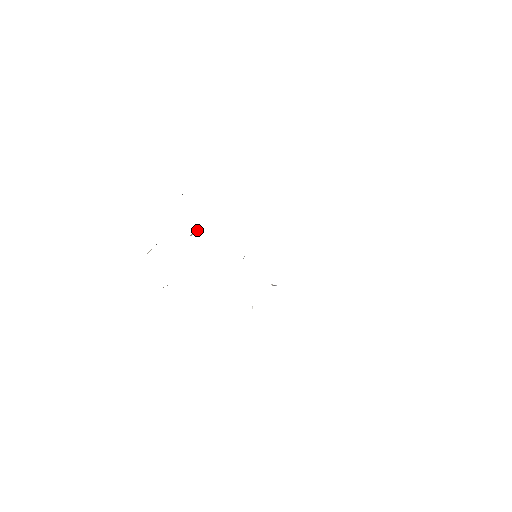
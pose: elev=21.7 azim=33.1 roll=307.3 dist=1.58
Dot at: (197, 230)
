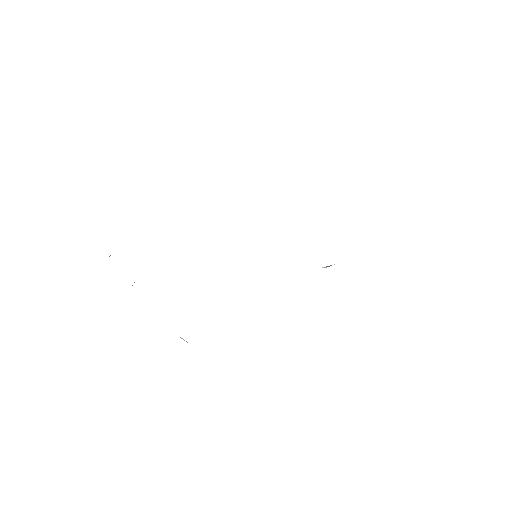
Dot at: occluded
